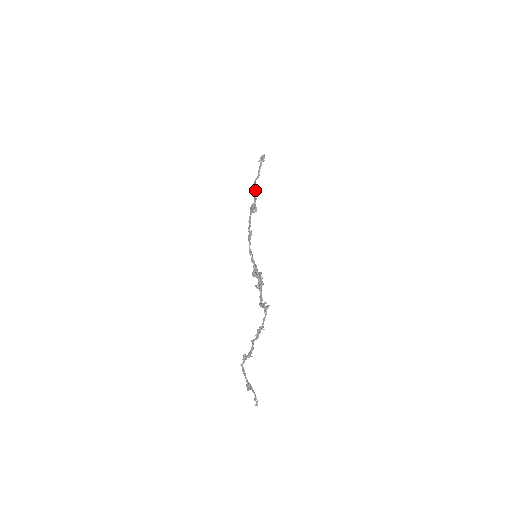
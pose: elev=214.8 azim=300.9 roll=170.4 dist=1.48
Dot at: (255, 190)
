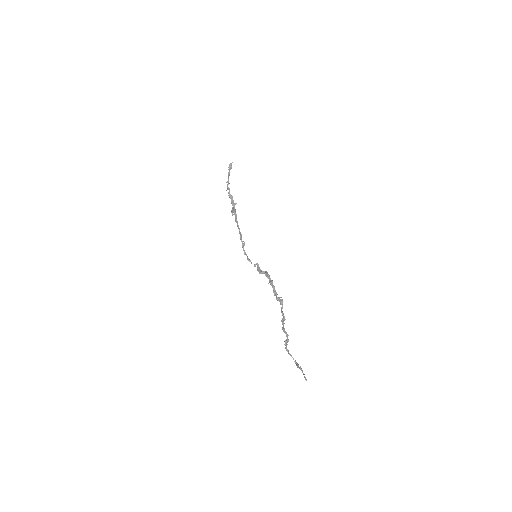
Dot at: (231, 195)
